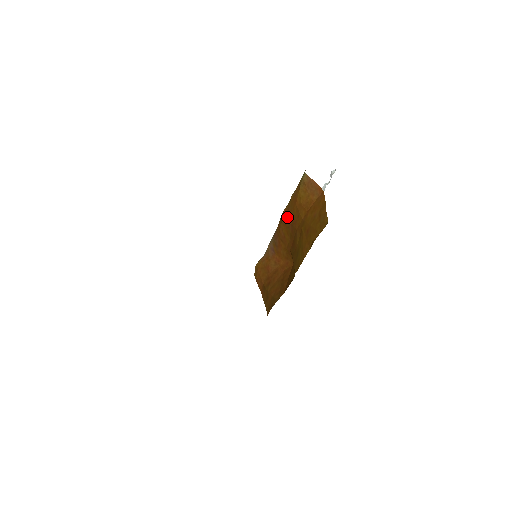
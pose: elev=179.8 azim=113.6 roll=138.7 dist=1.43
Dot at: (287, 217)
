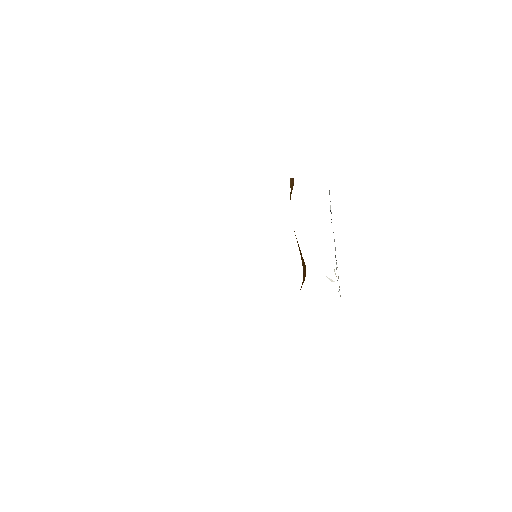
Dot at: occluded
